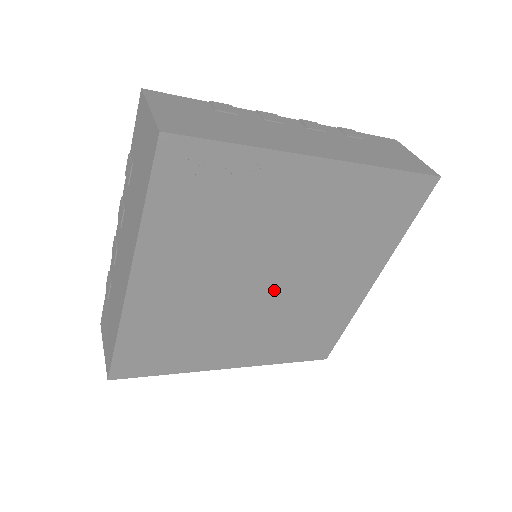
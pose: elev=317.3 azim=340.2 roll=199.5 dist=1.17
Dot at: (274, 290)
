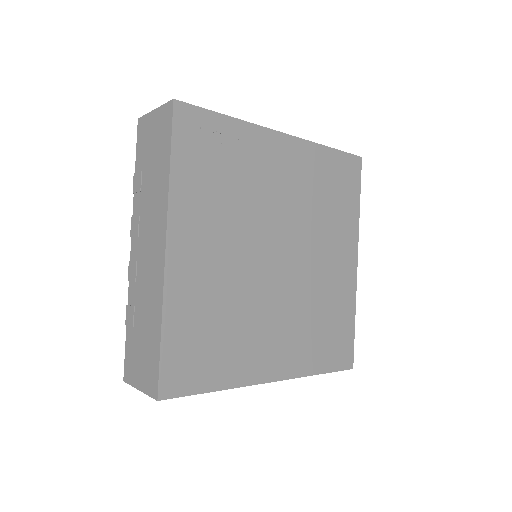
Dot at: (284, 268)
